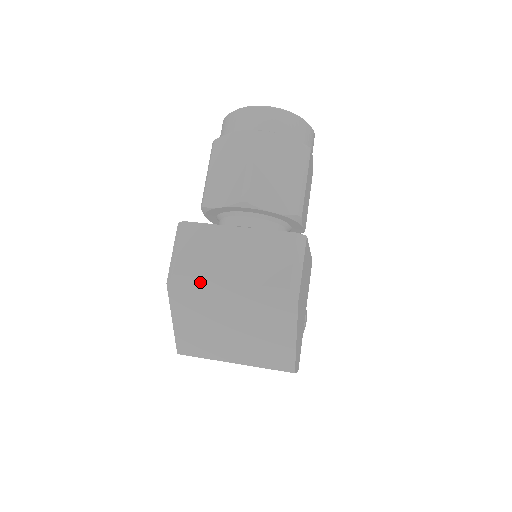
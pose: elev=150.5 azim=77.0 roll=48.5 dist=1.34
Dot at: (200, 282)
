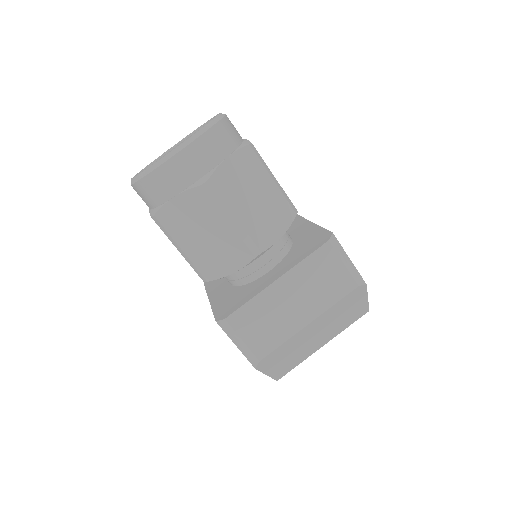
Dot at: (284, 345)
